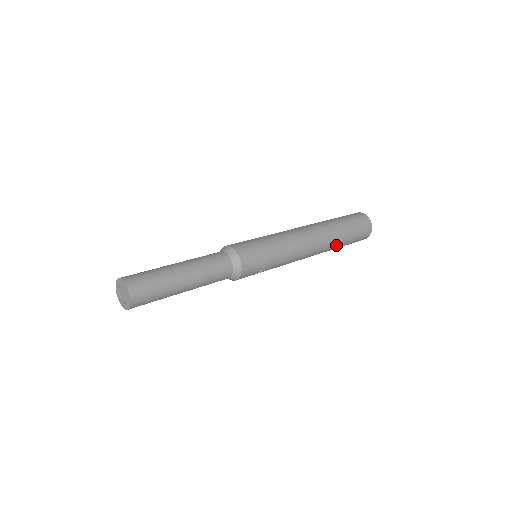
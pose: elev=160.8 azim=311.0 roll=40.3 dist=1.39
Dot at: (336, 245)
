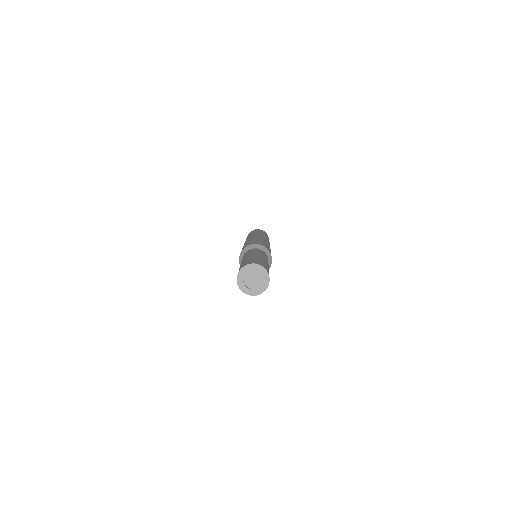
Dot at: occluded
